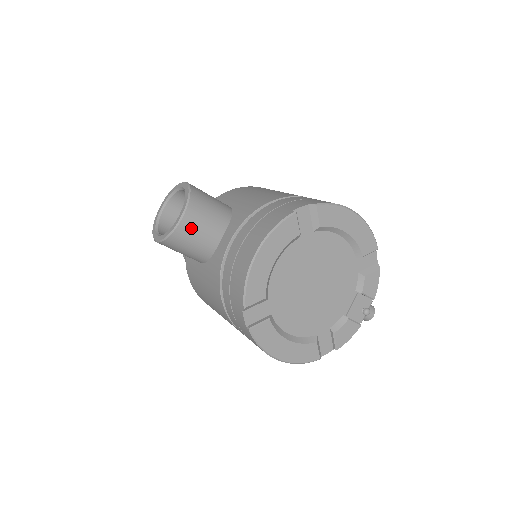
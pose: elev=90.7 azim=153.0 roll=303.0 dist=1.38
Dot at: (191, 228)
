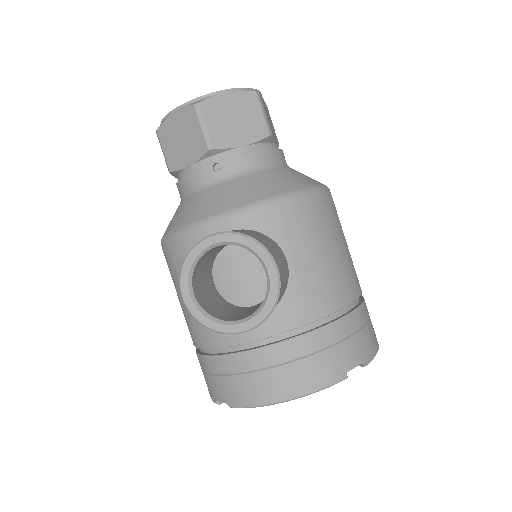
Dot at: occluded
